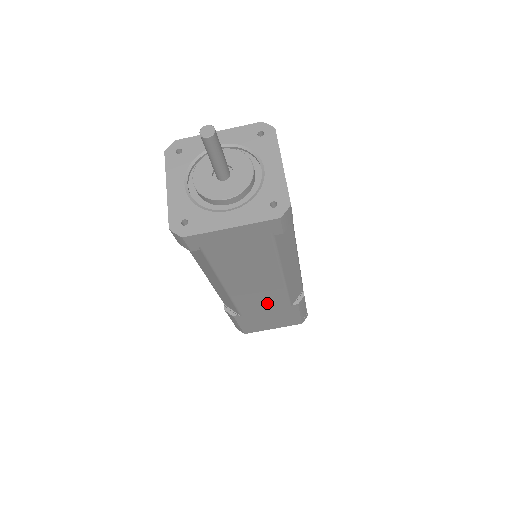
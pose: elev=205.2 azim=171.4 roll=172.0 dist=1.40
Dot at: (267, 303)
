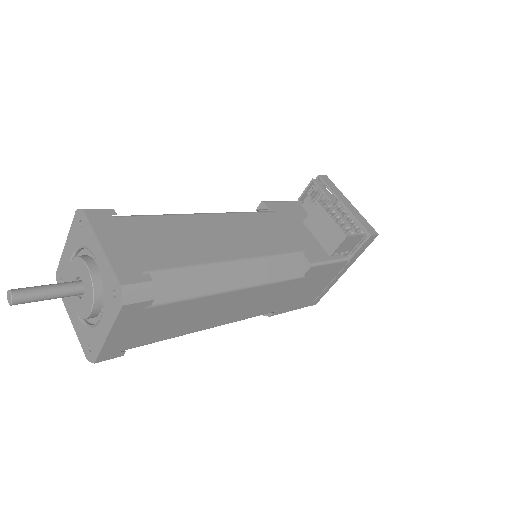
Dot at: occluded
